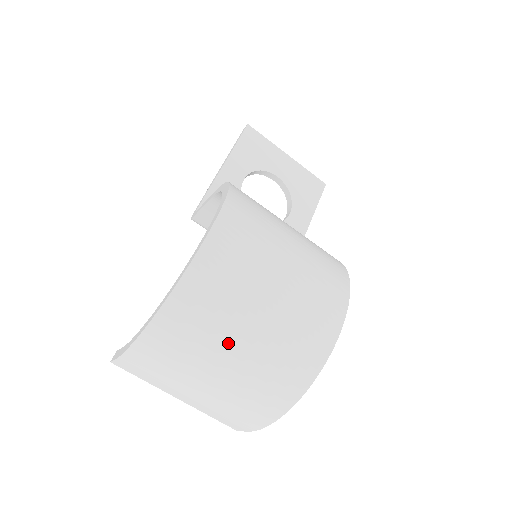
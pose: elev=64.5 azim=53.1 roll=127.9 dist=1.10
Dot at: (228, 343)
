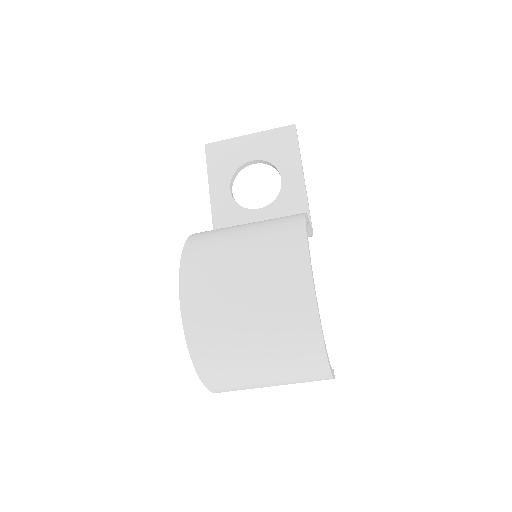
Dot at: (247, 354)
